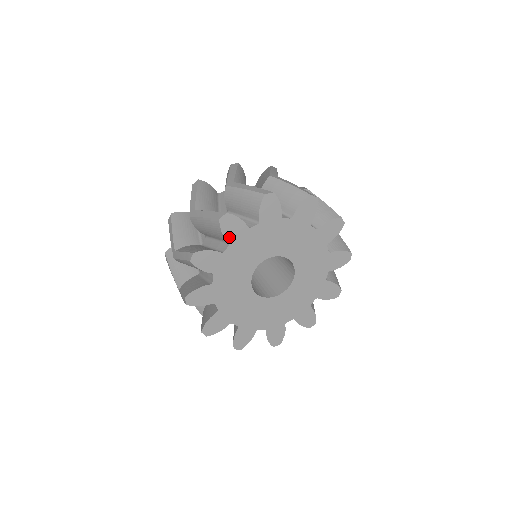
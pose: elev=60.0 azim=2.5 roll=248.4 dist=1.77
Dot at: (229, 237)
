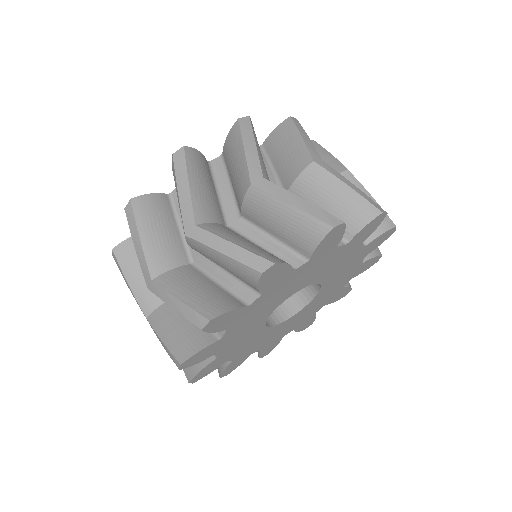
Dot at: (223, 328)
